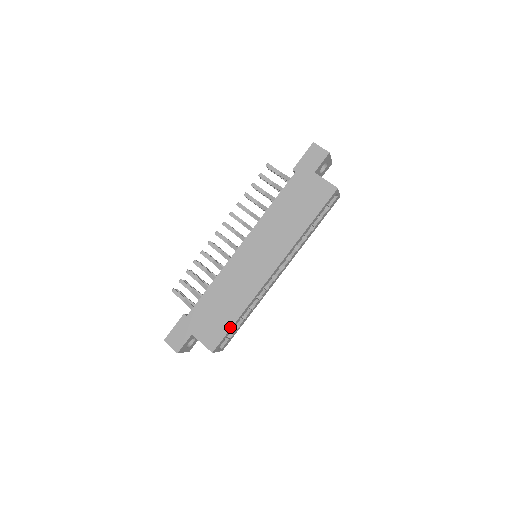
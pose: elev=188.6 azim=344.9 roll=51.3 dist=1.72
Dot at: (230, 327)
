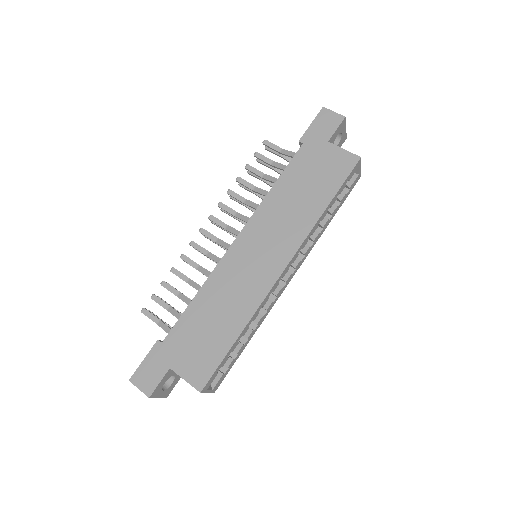
Dot at: (225, 353)
